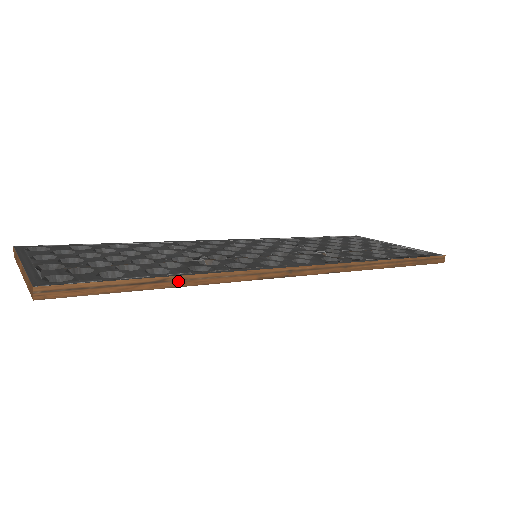
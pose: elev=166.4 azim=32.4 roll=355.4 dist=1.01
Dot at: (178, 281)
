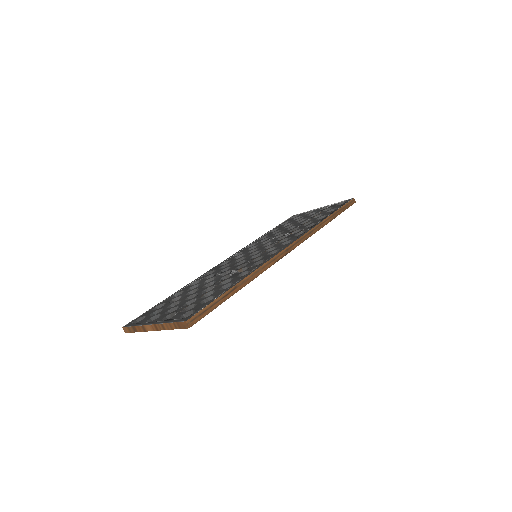
Dot at: (242, 284)
